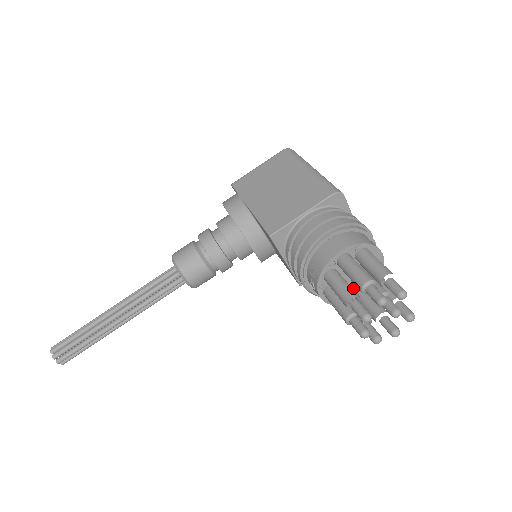
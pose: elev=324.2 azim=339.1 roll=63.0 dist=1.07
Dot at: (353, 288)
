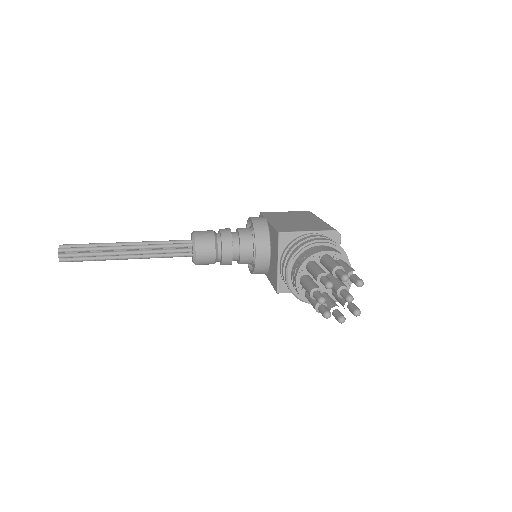
Dot at: occluded
